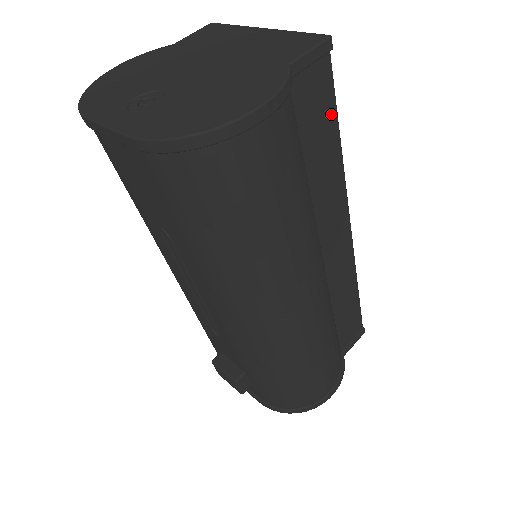
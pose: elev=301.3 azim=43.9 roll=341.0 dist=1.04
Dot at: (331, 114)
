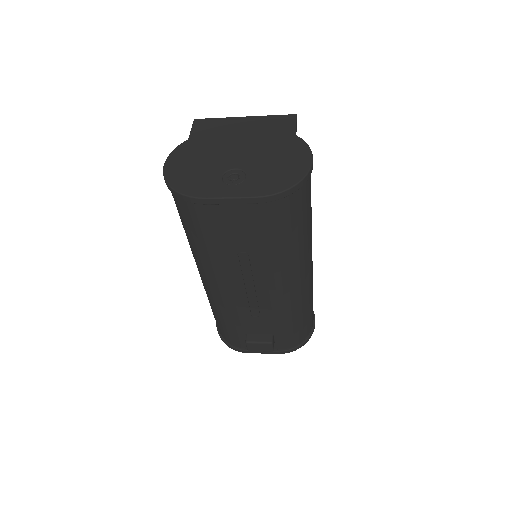
Dot at: occluded
